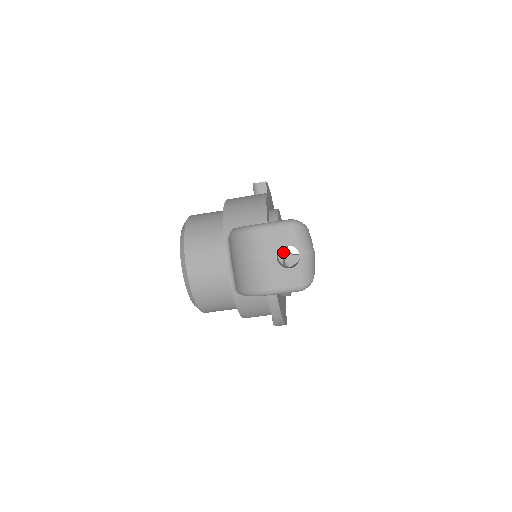
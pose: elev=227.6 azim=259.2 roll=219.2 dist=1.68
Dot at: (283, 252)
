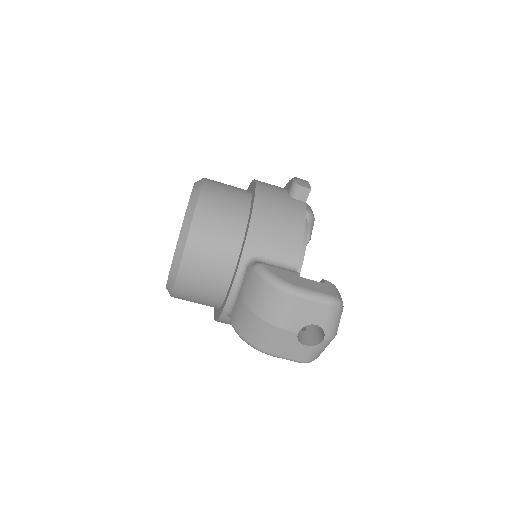
Dot at: occluded
